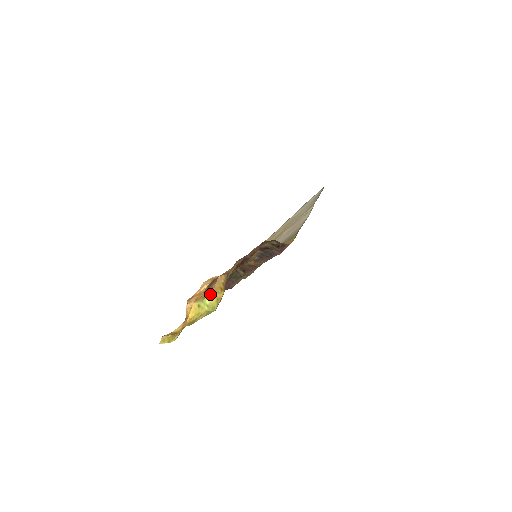
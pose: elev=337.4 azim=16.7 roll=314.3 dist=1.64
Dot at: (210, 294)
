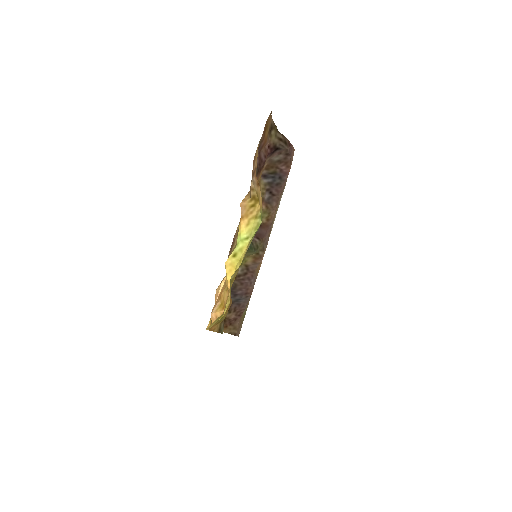
Dot at: (241, 227)
